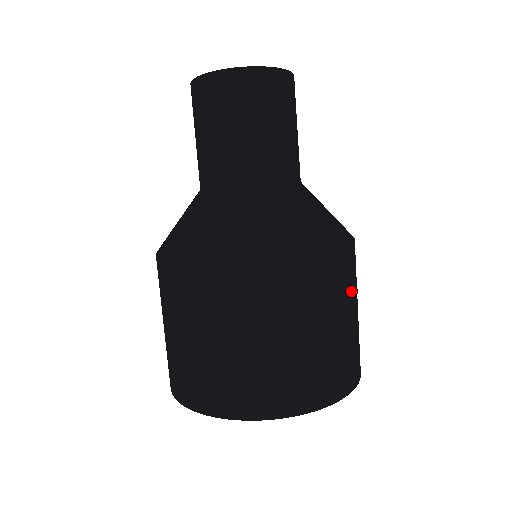
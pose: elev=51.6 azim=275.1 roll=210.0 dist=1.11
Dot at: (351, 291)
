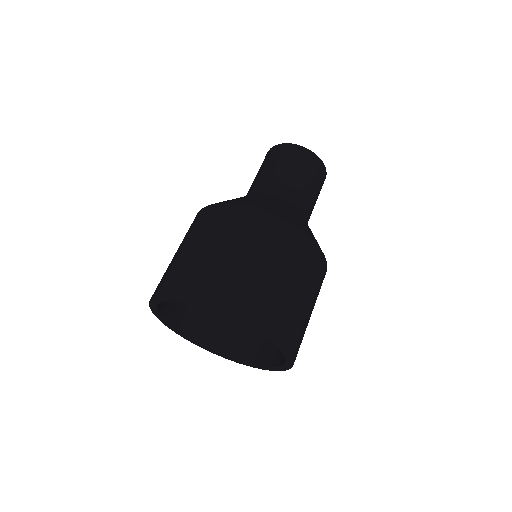
Dot at: (317, 293)
